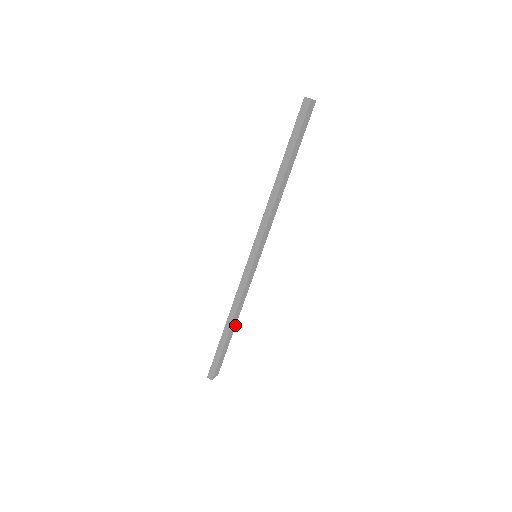
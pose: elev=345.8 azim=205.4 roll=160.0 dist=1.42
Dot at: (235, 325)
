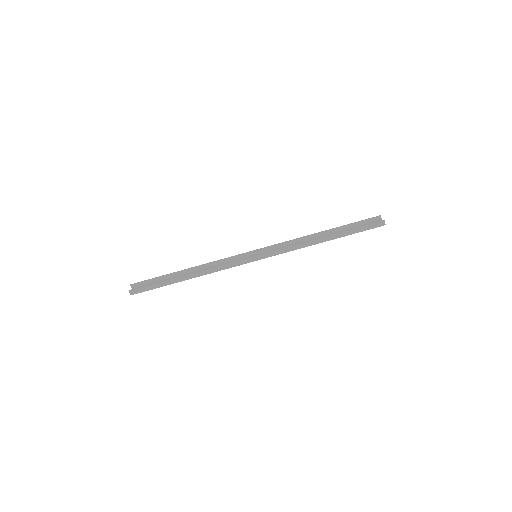
Dot at: occluded
